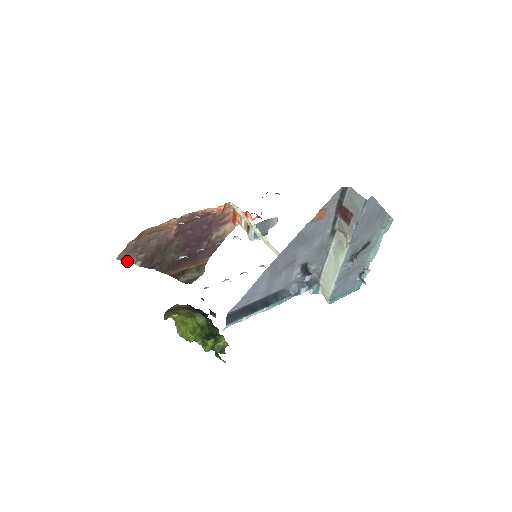
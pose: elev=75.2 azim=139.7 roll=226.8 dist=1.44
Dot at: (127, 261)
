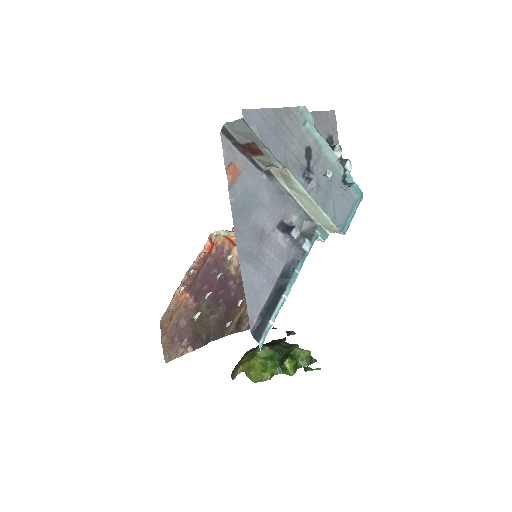
Dot at: (177, 356)
